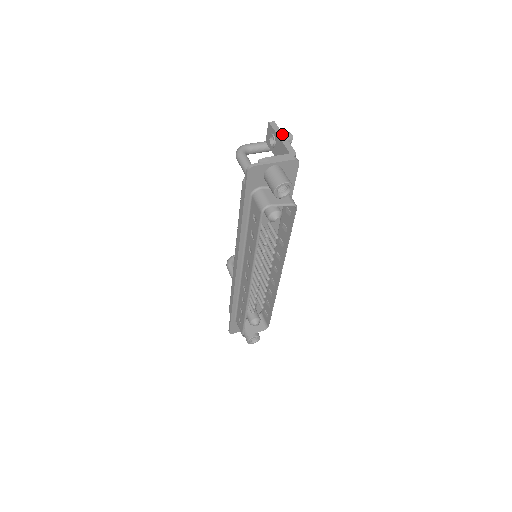
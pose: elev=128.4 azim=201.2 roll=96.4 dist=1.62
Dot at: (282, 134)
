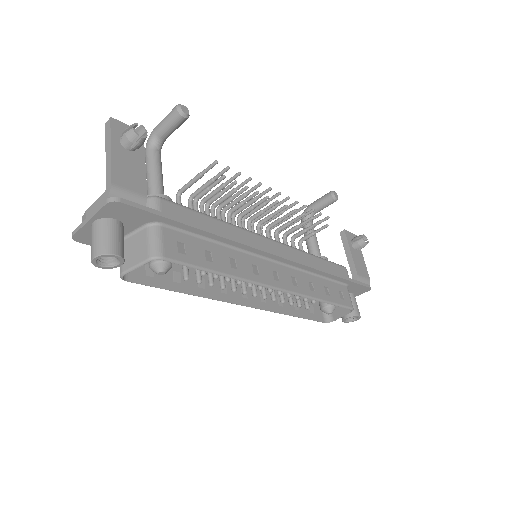
Dot at: (109, 146)
